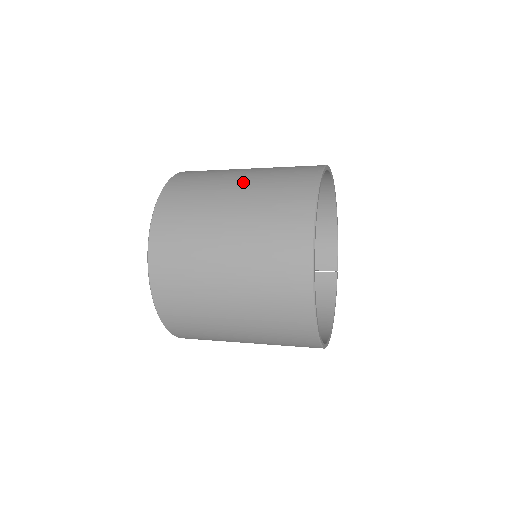
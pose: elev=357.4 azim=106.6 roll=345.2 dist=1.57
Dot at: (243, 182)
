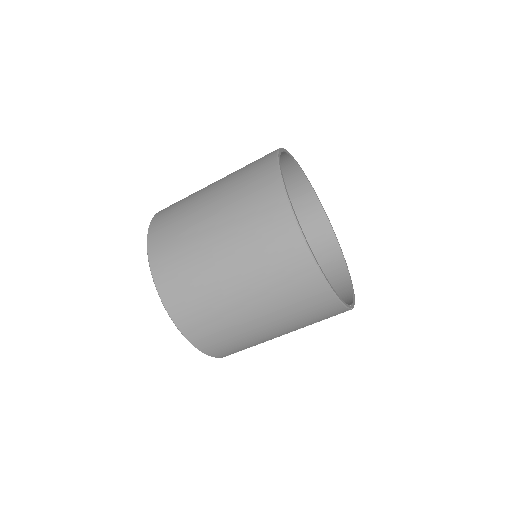
Dot at: occluded
